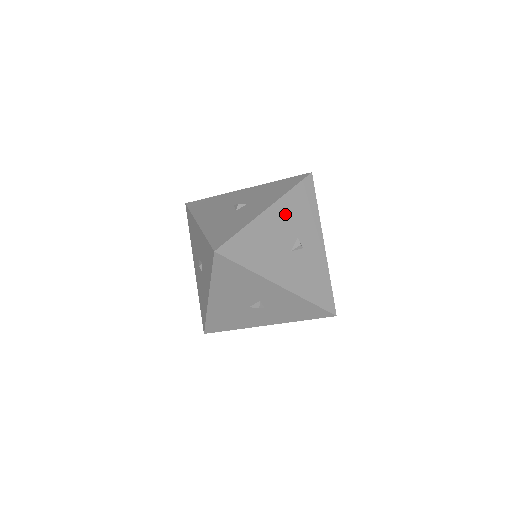
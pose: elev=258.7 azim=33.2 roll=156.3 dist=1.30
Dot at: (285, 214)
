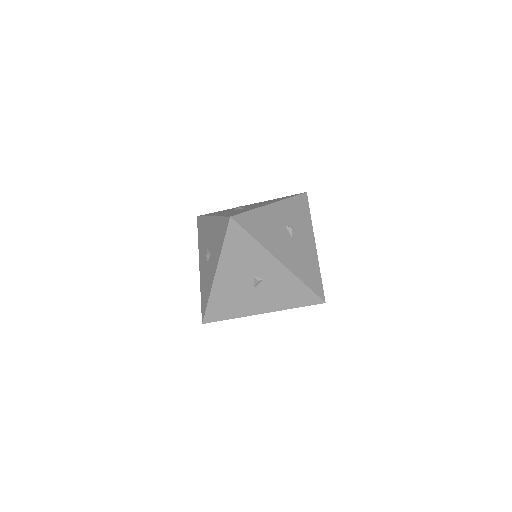
Dot at: (231, 268)
